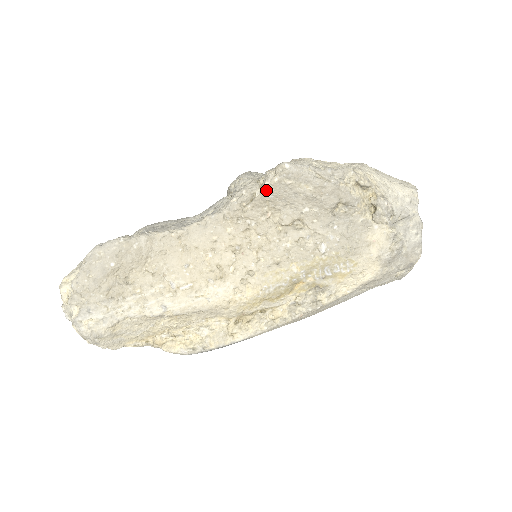
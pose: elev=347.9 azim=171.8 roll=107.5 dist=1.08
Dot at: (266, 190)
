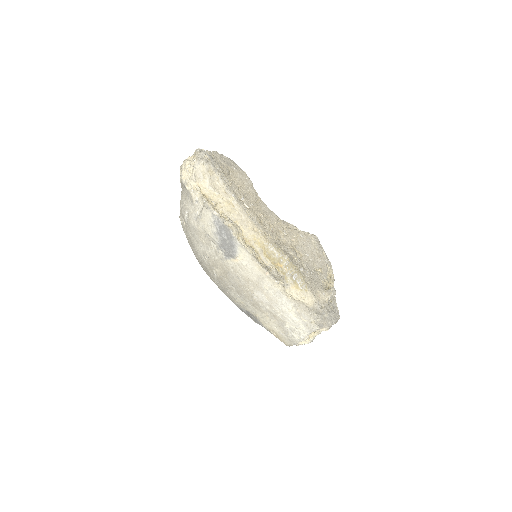
Dot at: (303, 232)
